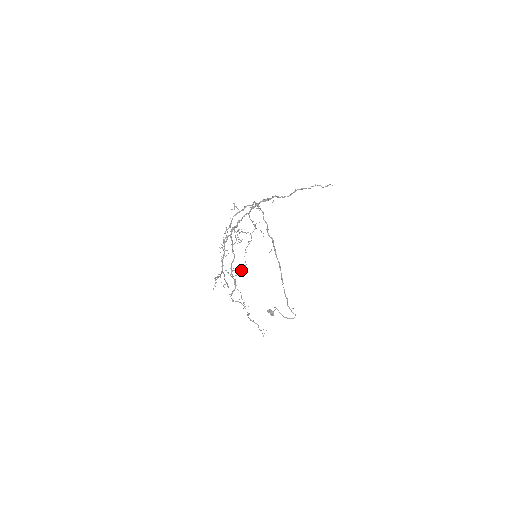
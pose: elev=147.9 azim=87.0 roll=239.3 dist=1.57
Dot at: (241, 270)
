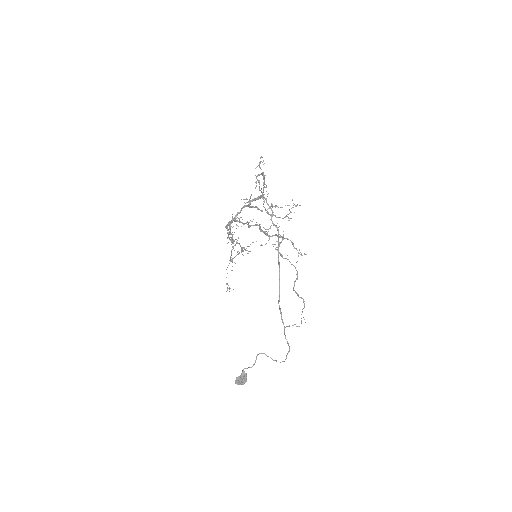
Dot at: occluded
